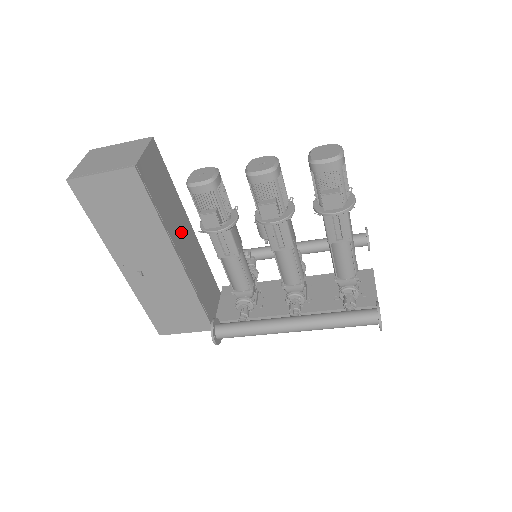
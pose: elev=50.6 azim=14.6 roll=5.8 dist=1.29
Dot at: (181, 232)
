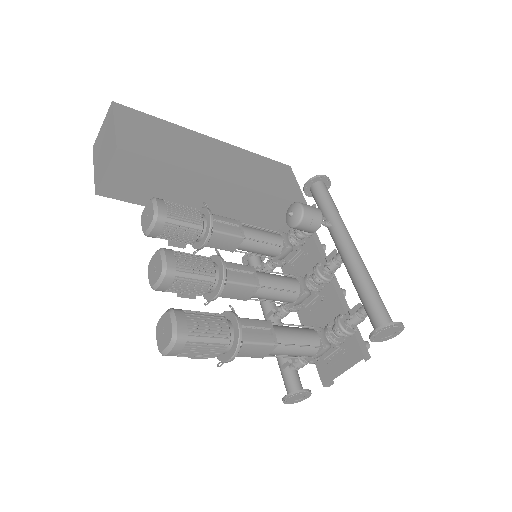
Dot at: (199, 197)
